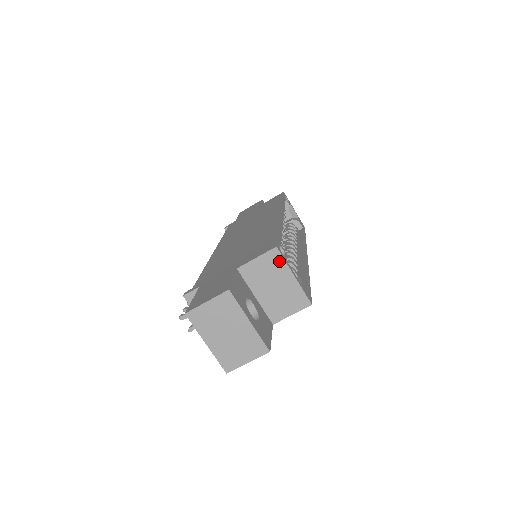
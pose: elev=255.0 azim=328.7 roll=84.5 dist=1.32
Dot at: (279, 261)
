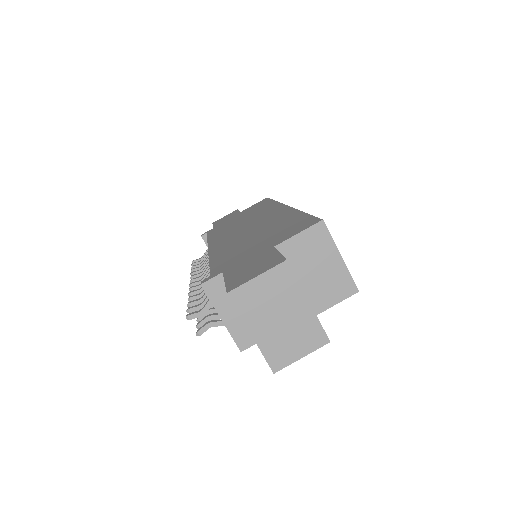
Dot at: (325, 238)
